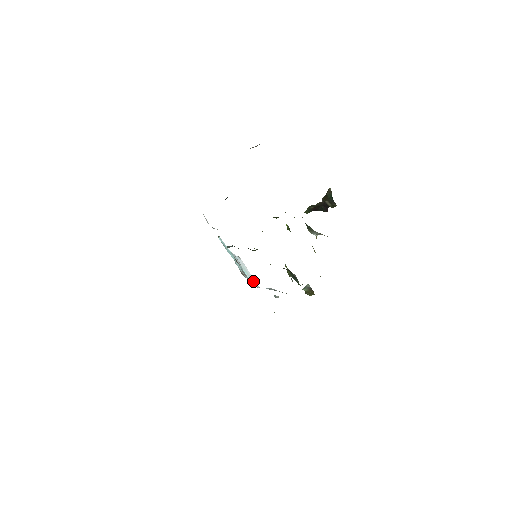
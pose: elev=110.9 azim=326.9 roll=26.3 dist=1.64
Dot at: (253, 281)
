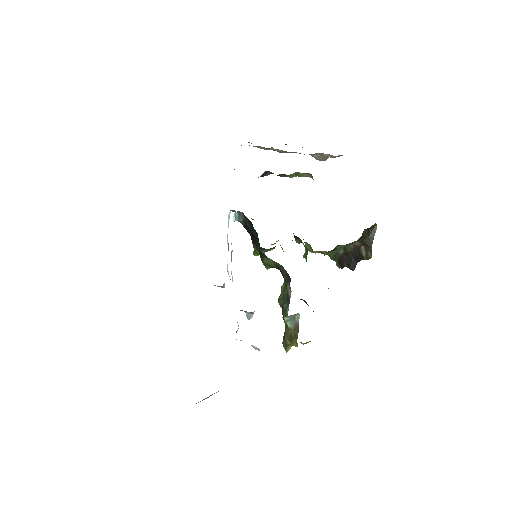
Dot at: occluded
